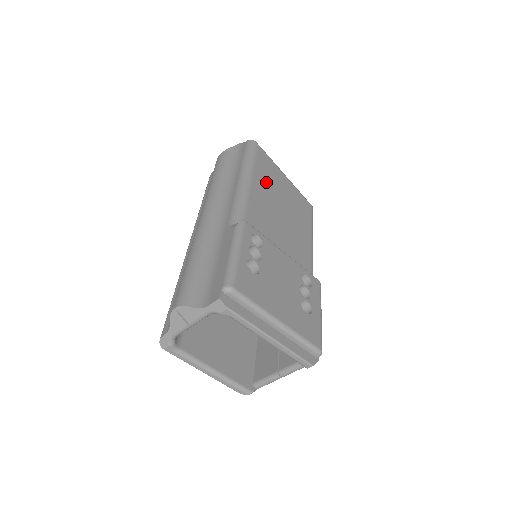
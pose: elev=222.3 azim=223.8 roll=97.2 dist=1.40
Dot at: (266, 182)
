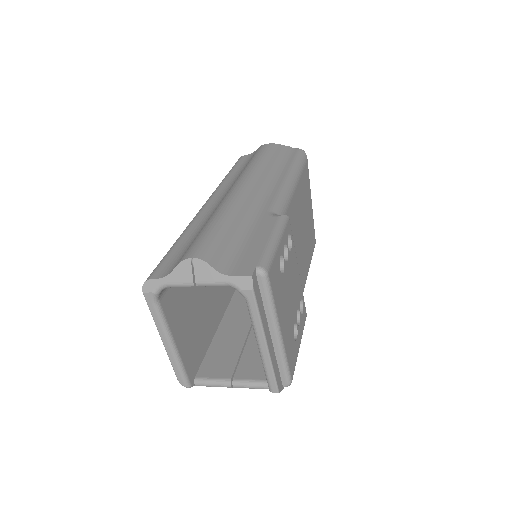
Dot at: (302, 195)
